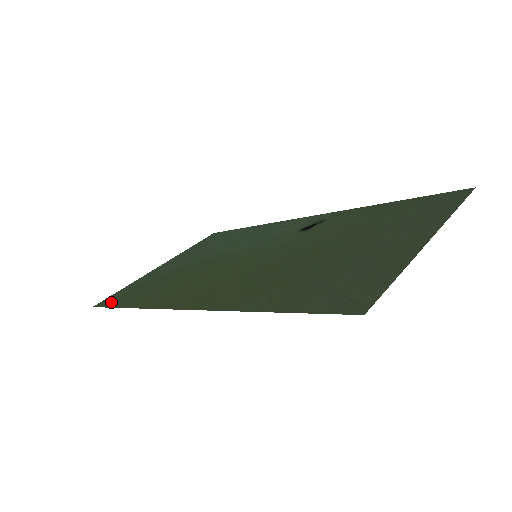
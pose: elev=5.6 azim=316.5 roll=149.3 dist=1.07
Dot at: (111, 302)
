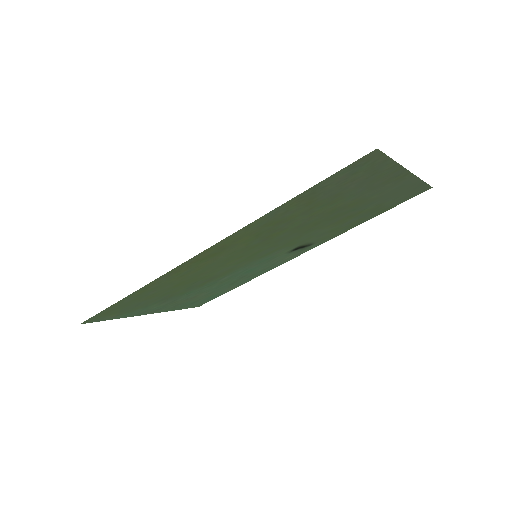
Dot at: (103, 313)
